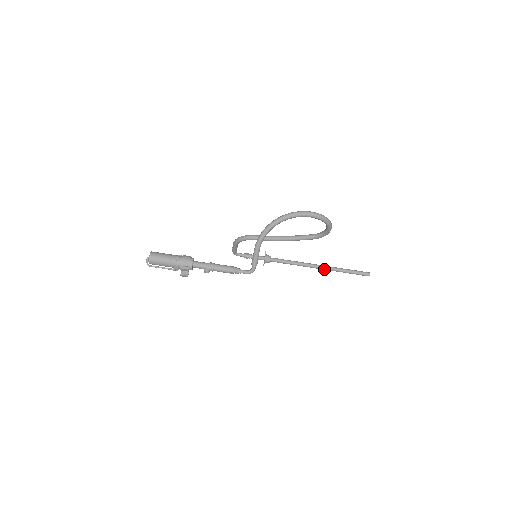
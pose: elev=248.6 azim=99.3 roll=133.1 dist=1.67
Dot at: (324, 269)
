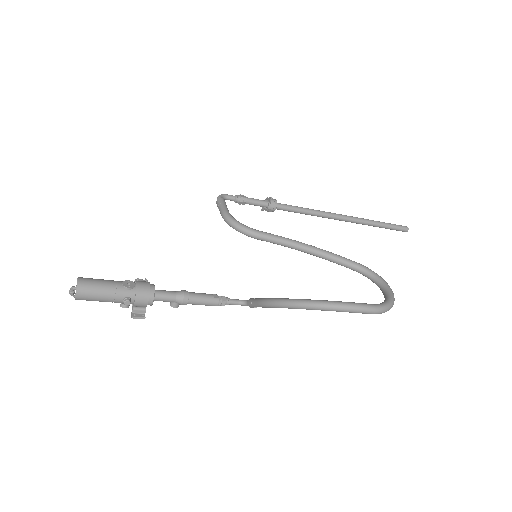
Dot at: occluded
